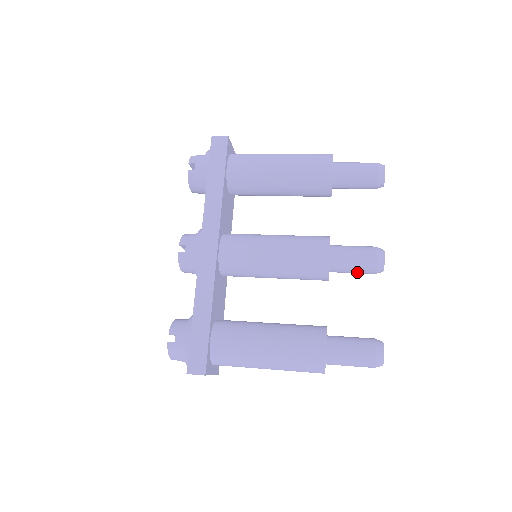
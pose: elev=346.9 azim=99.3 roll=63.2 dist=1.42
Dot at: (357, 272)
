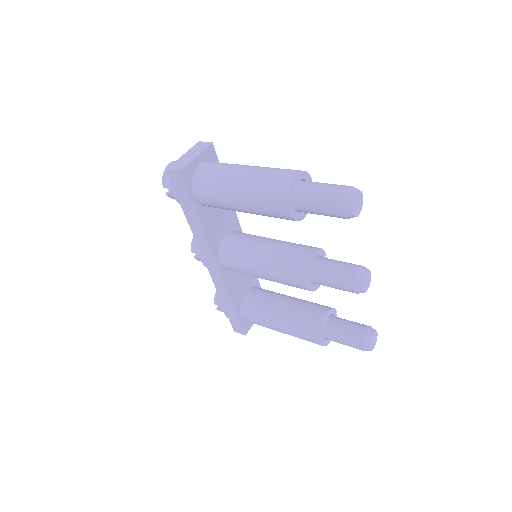
Dot at: occluded
